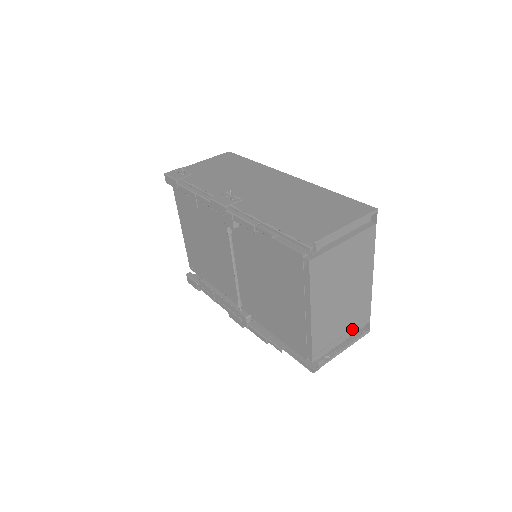
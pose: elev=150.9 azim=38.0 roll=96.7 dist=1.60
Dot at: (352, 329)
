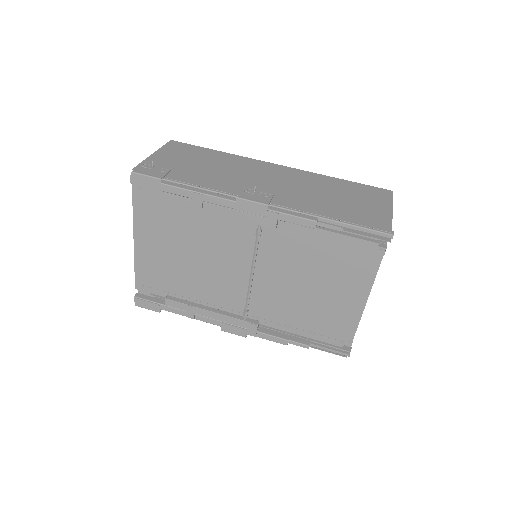
Dot at: occluded
